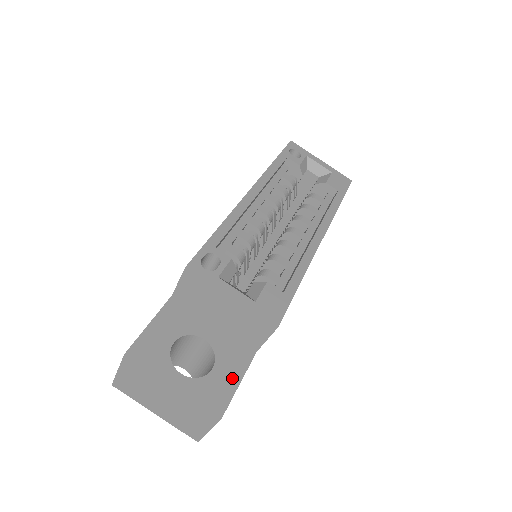
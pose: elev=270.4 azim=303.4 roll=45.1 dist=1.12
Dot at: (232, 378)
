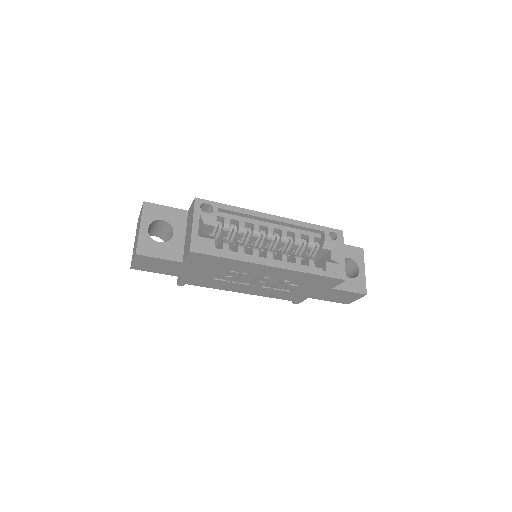
Dot at: (160, 253)
